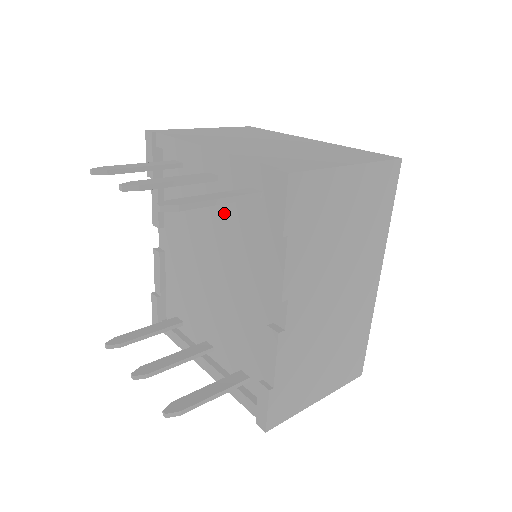
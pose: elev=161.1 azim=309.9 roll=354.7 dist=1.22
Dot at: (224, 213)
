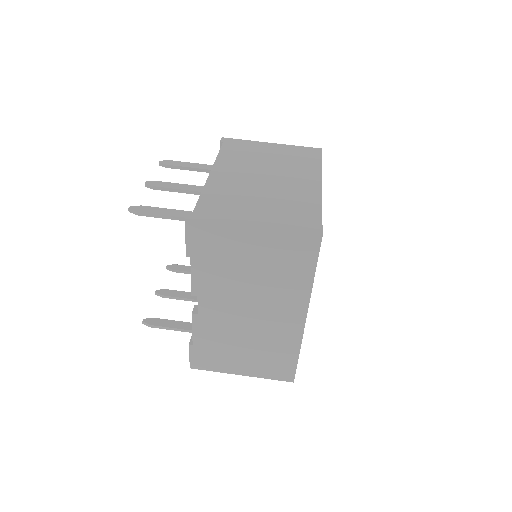
Dot at: occluded
